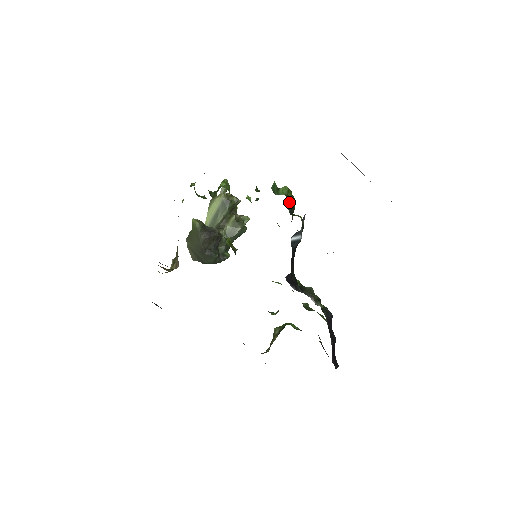
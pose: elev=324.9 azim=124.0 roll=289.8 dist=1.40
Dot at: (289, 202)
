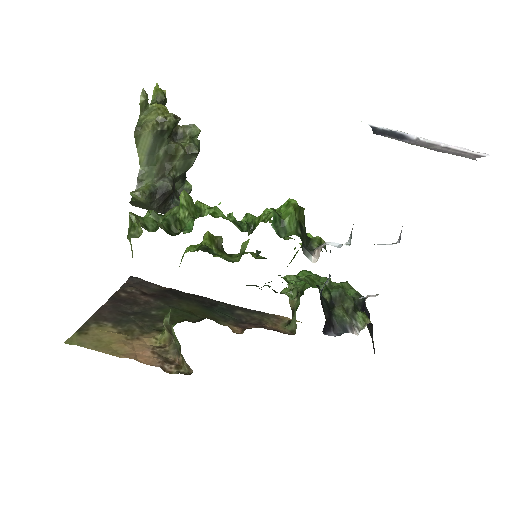
Dot at: (302, 232)
